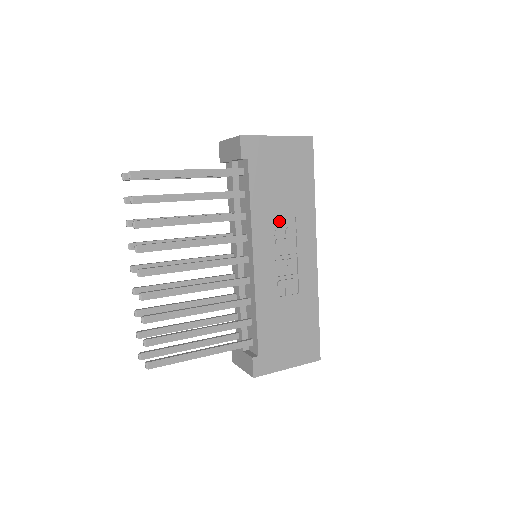
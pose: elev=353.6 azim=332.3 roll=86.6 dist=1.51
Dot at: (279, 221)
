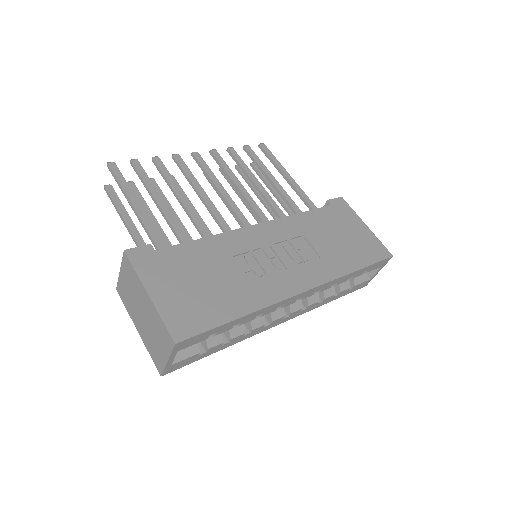
Dot at: (305, 243)
